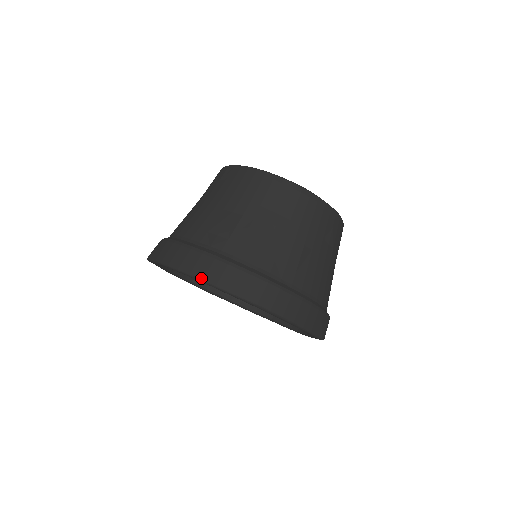
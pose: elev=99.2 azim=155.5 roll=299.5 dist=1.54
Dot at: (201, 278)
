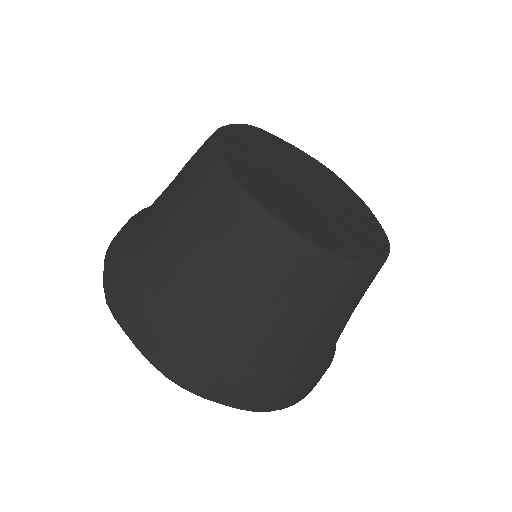
Dot at: (219, 403)
